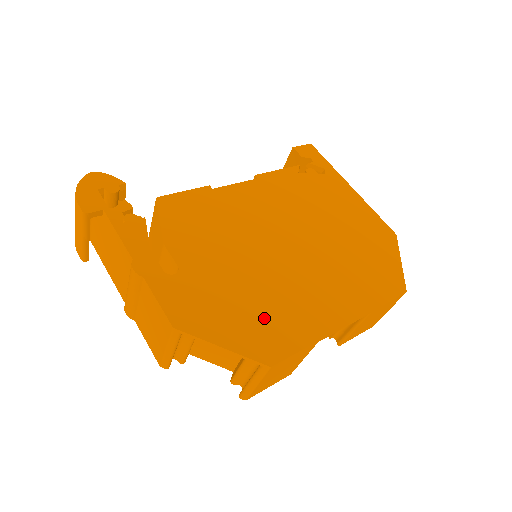
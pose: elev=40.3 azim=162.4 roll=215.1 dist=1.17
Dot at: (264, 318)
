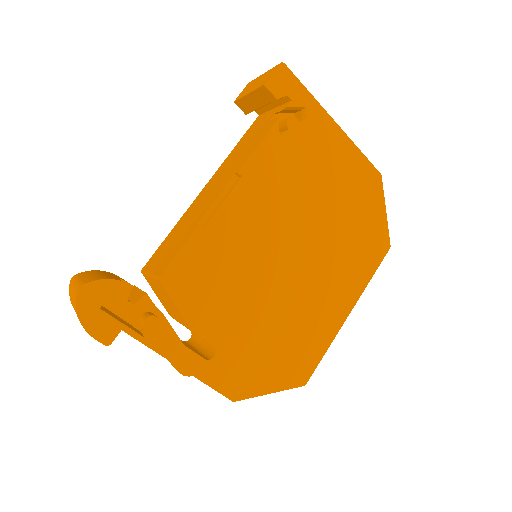
Dot at: (292, 350)
